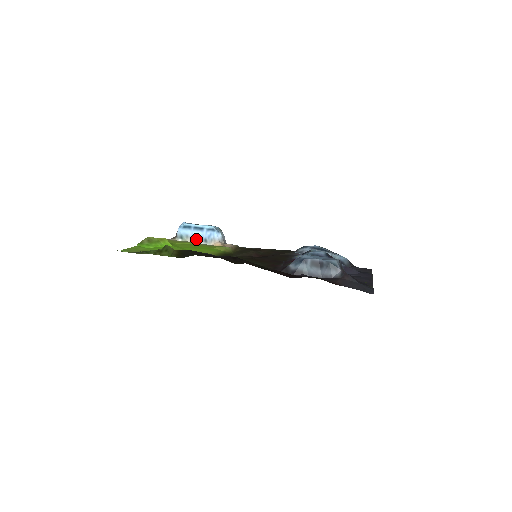
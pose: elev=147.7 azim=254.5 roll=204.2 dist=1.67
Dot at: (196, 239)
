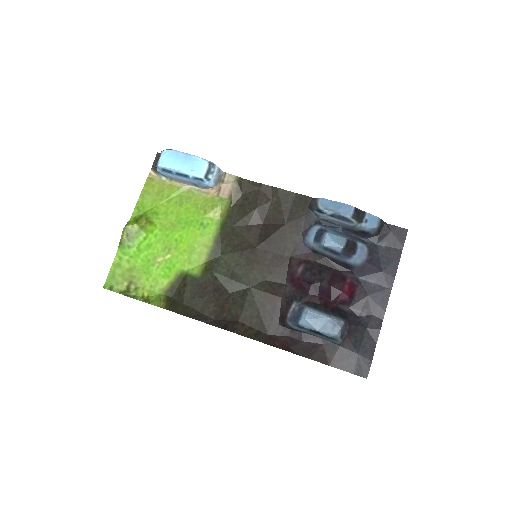
Dot at: (183, 182)
